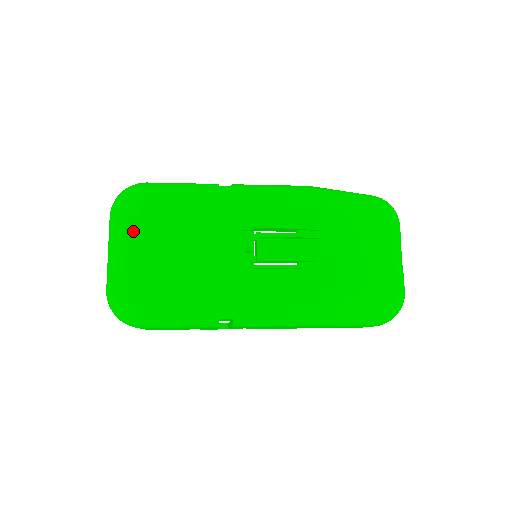
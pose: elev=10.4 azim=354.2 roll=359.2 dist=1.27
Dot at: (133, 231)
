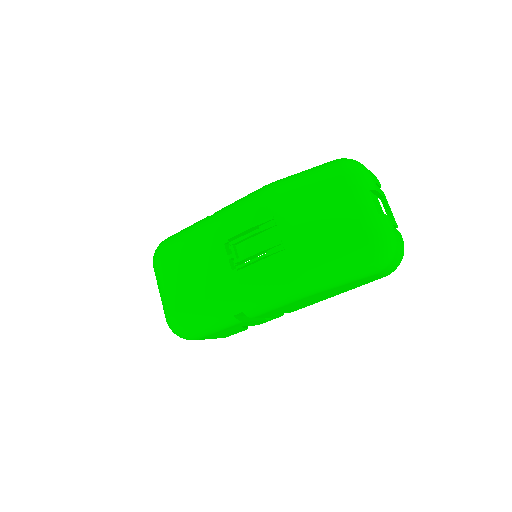
Dot at: (162, 276)
